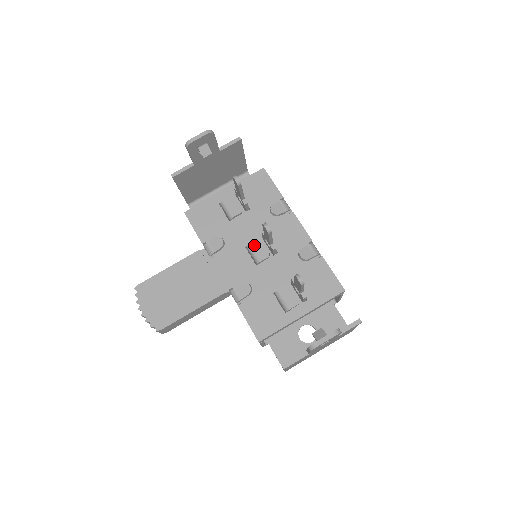
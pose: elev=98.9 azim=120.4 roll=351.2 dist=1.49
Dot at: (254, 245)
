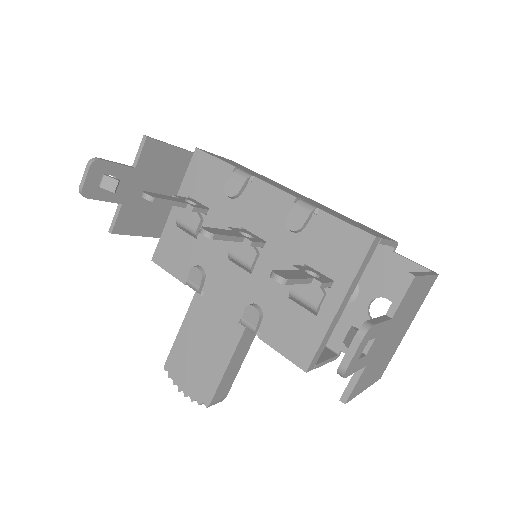
Dot at: (233, 251)
